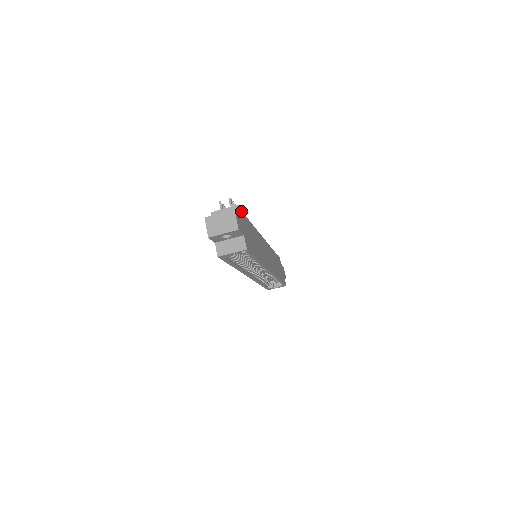
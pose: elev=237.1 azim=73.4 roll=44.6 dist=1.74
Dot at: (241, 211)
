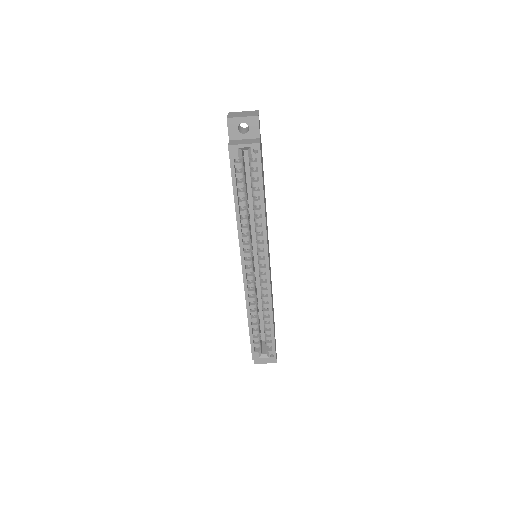
Dot at: occluded
